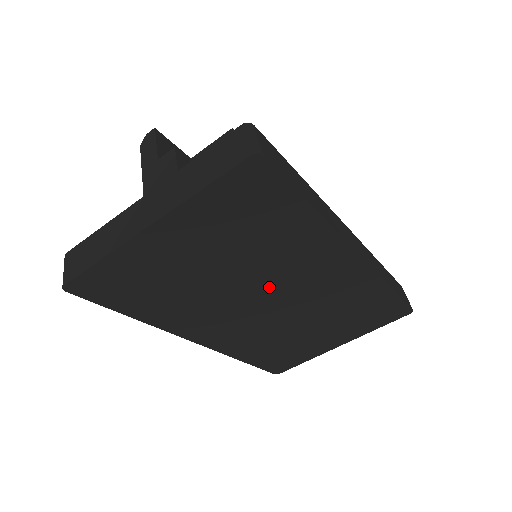
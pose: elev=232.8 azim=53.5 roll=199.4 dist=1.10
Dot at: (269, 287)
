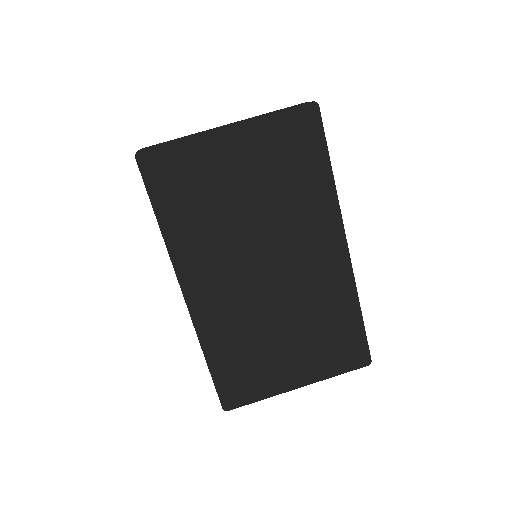
Dot at: (273, 247)
